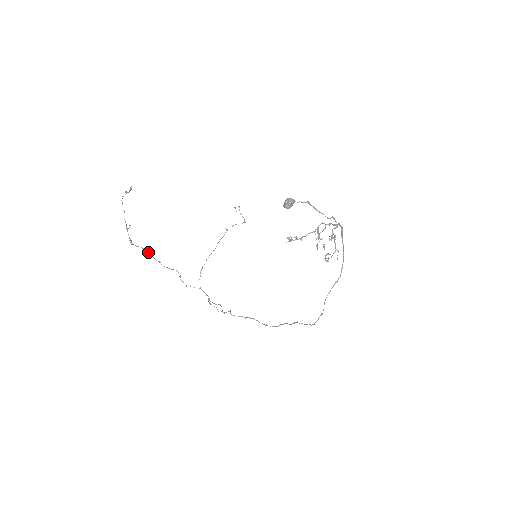
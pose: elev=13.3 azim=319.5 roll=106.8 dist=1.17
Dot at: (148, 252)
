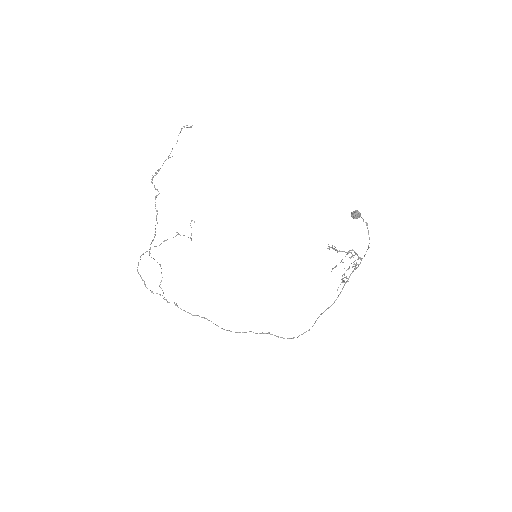
Dot at: (156, 195)
